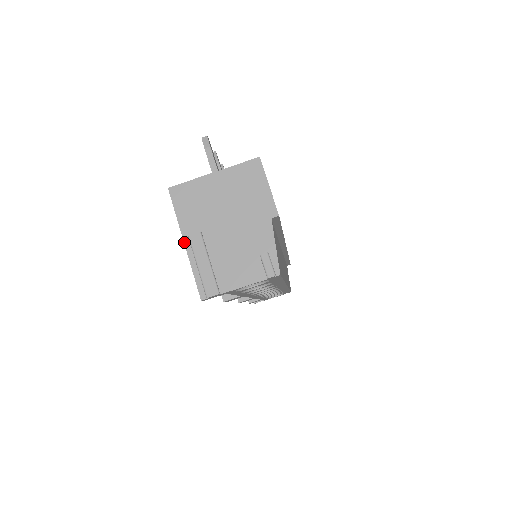
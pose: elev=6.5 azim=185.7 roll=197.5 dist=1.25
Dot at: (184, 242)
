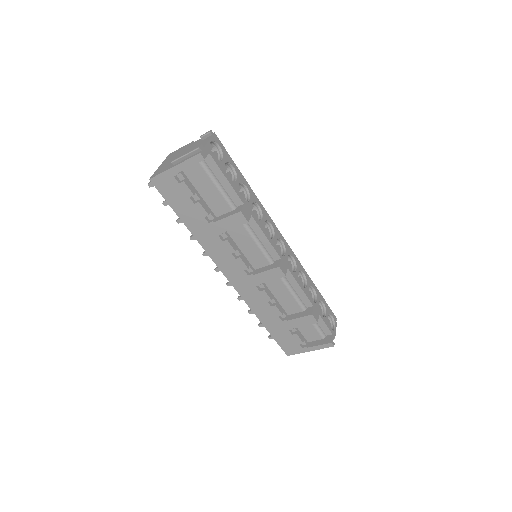
Dot at: (173, 167)
